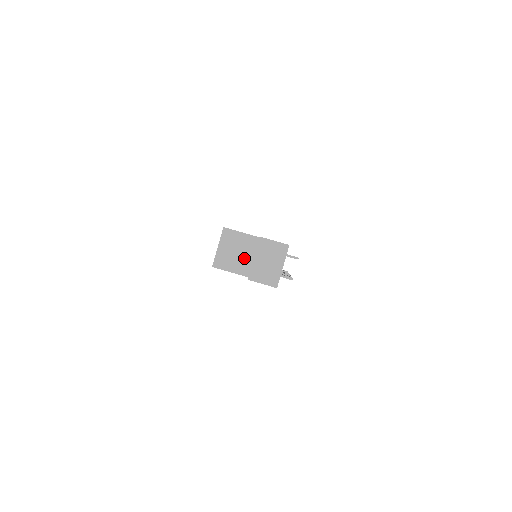
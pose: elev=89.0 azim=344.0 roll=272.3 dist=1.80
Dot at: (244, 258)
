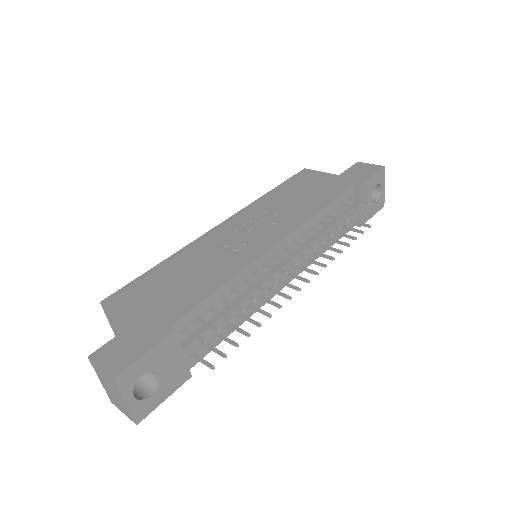
Dot at: occluded
